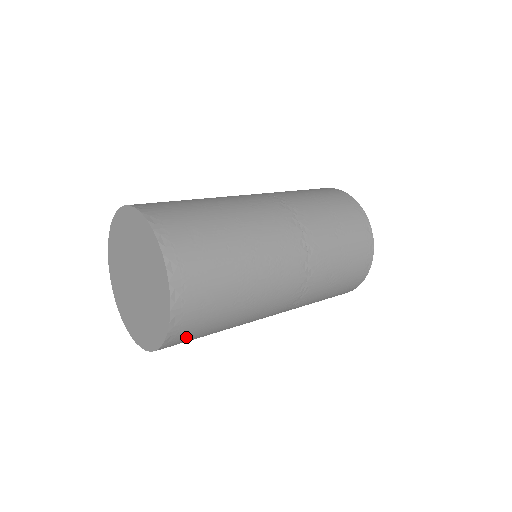
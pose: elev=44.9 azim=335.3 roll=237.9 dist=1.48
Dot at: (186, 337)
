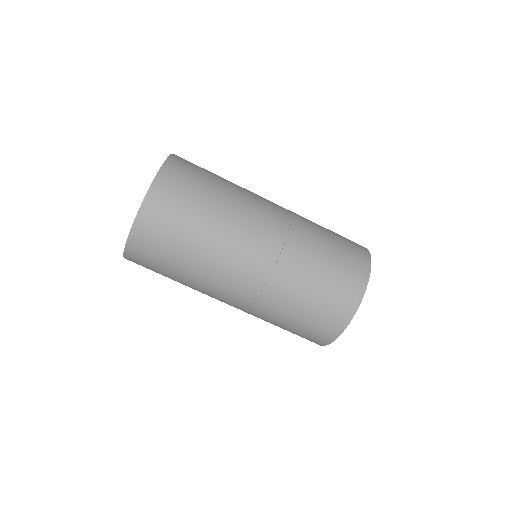
Dot at: occluded
